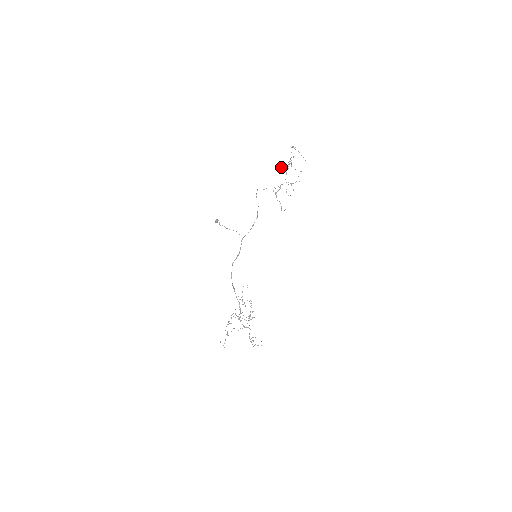
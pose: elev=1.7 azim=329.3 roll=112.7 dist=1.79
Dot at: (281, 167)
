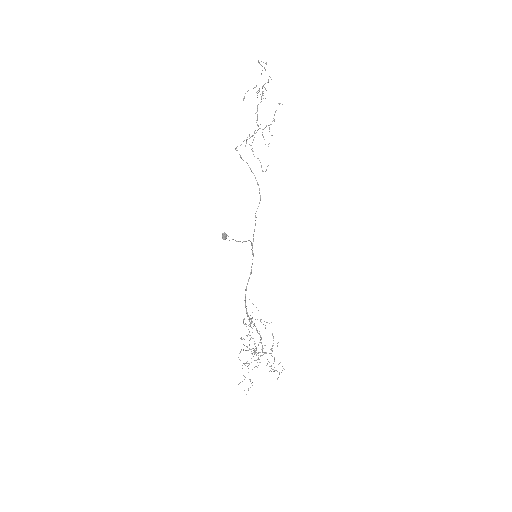
Dot at: occluded
